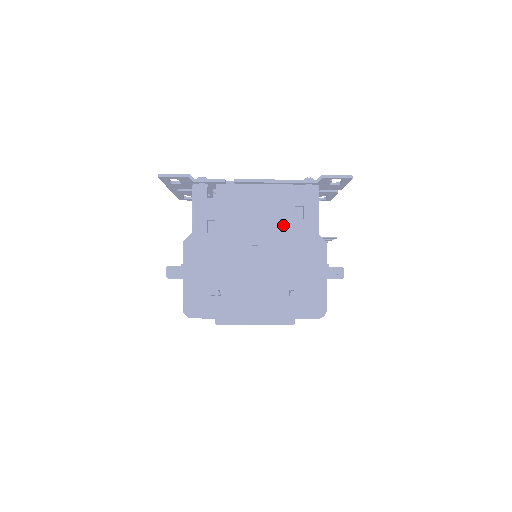
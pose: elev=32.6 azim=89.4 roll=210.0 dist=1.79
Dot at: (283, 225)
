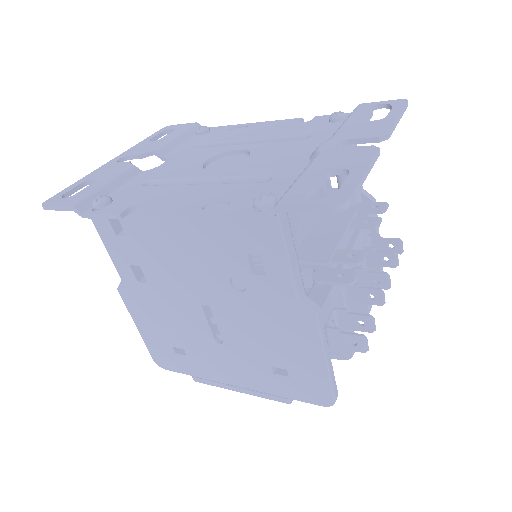
Dot at: (237, 279)
